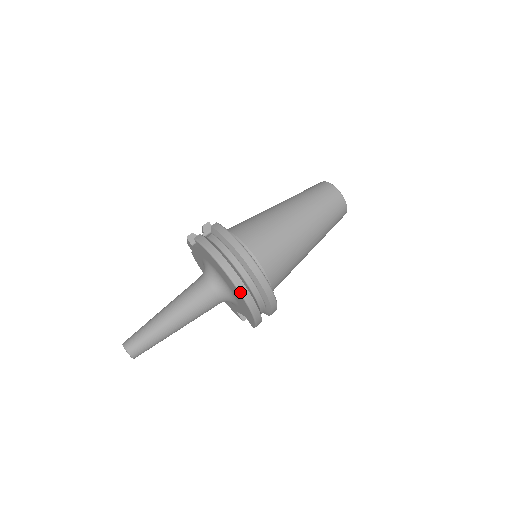
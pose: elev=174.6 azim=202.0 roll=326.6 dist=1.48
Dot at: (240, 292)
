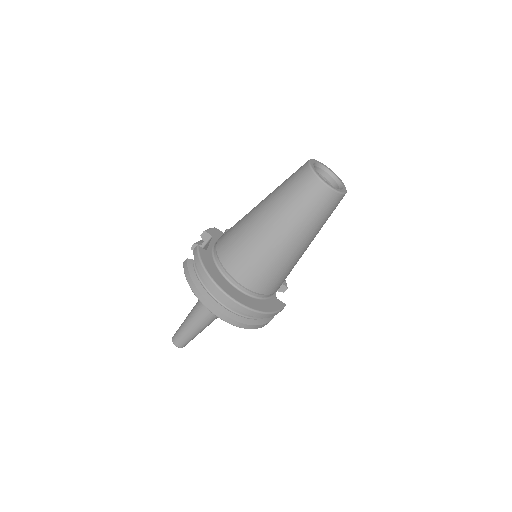
Dot at: (221, 319)
